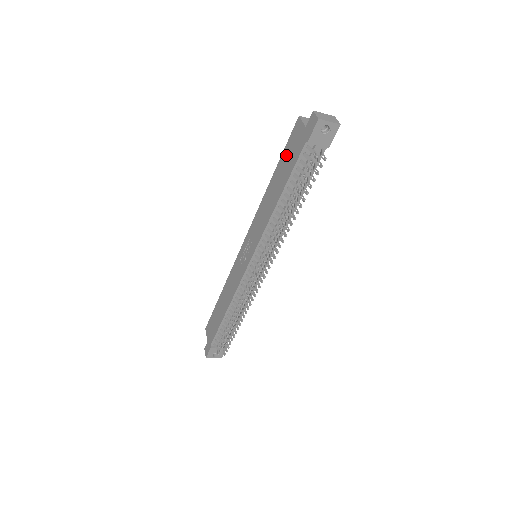
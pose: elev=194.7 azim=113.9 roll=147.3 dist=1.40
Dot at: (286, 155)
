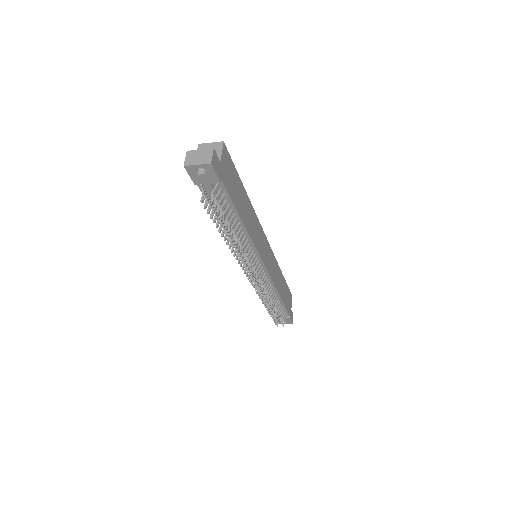
Dot at: occluded
